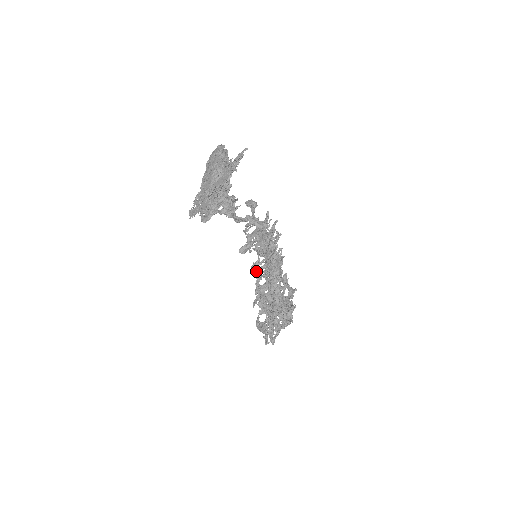
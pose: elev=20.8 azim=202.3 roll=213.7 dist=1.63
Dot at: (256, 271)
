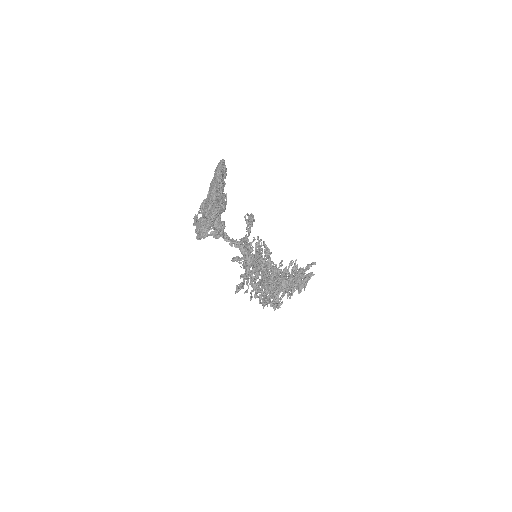
Dot at: (246, 277)
